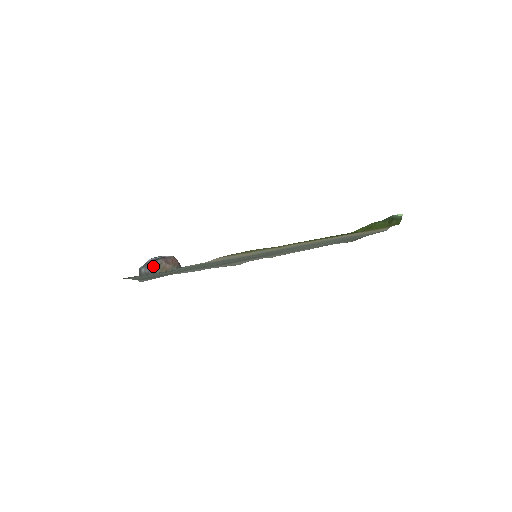
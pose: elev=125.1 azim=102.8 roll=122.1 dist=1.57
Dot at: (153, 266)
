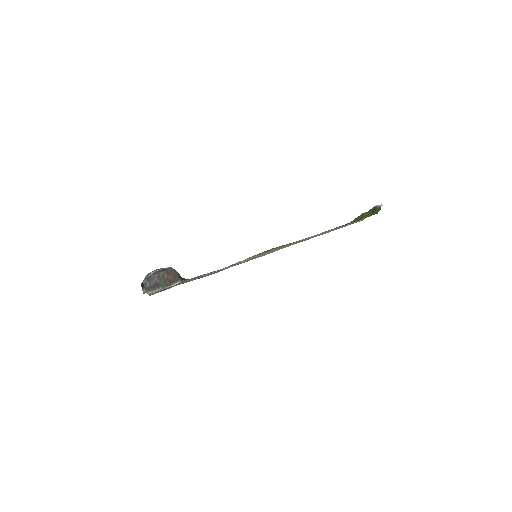
Dot at: (156, 279)
